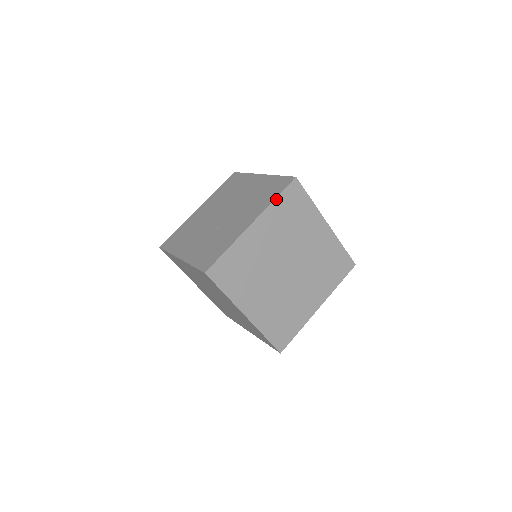
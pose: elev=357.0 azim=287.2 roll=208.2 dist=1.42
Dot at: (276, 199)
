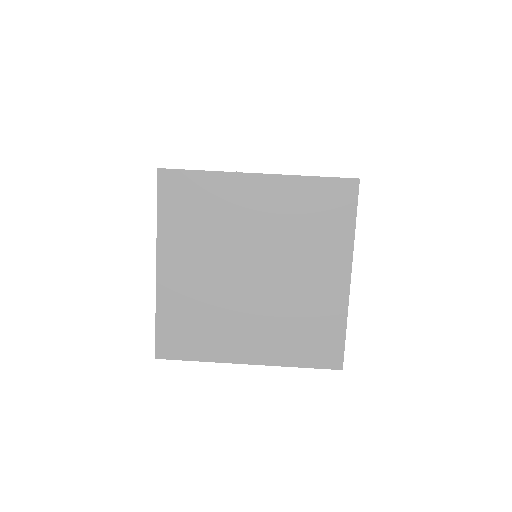
Dot at: (312, 178)
